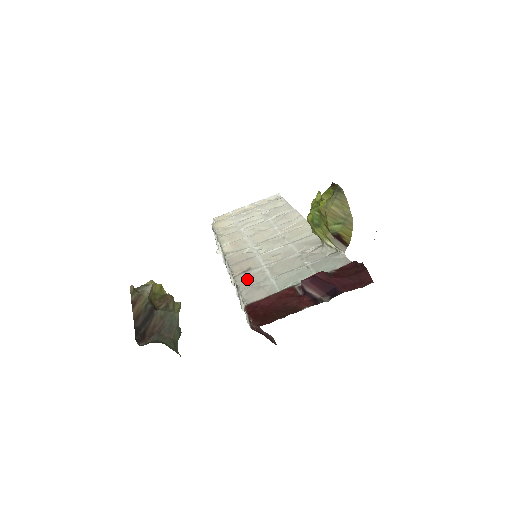
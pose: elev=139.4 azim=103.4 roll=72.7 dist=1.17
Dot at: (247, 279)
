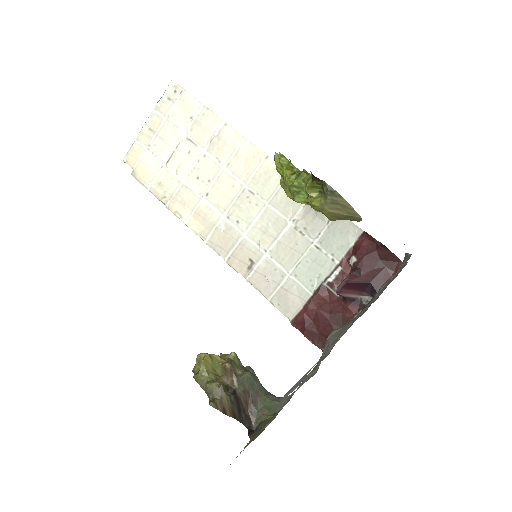
Dot at: (262, 281)
